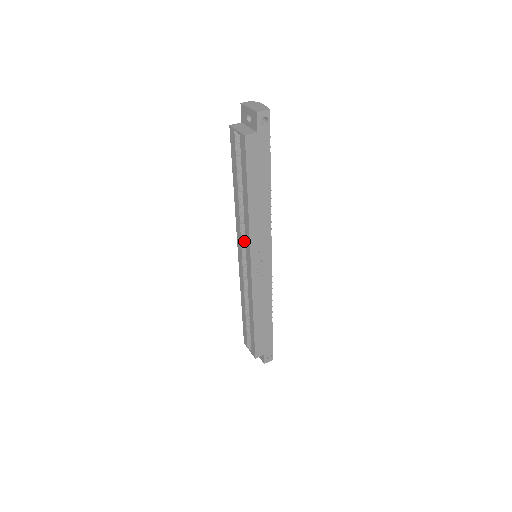
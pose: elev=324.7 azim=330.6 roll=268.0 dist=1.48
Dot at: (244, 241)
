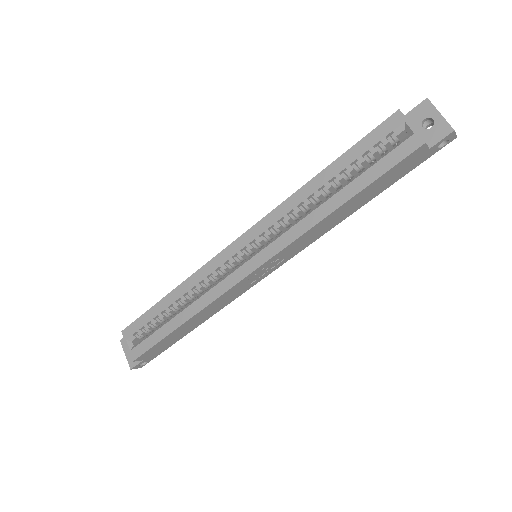
Dot at: (268, 234)
